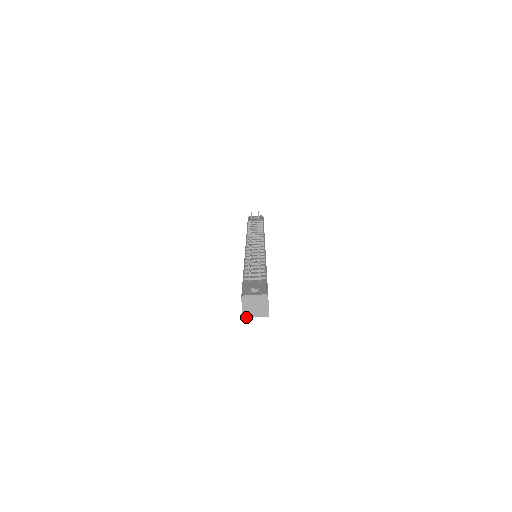
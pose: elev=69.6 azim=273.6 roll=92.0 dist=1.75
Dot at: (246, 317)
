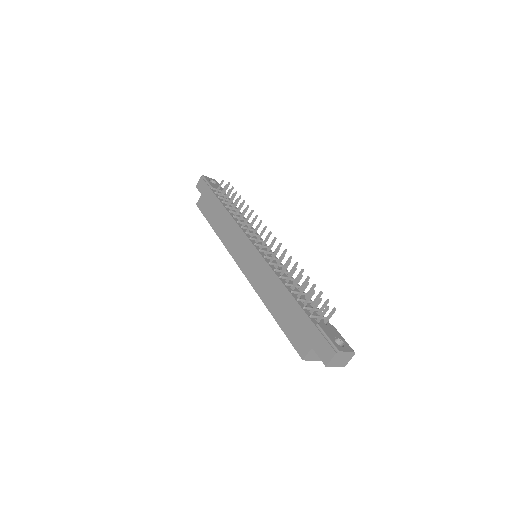
Dot at: occluded
